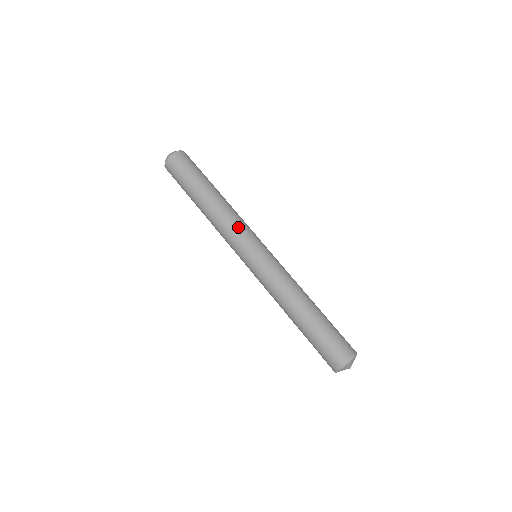
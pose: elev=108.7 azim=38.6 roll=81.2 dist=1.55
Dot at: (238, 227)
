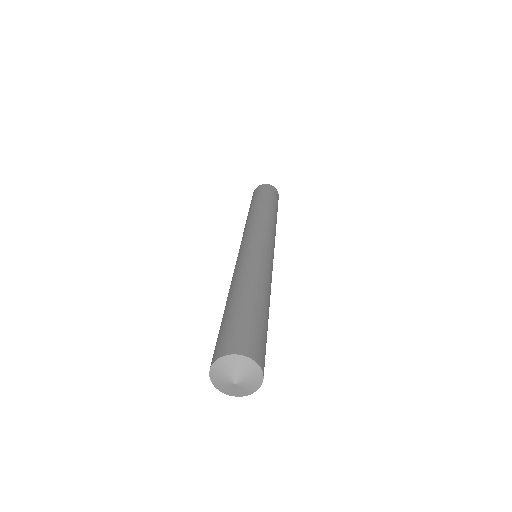
Dot at: (255, 224)
